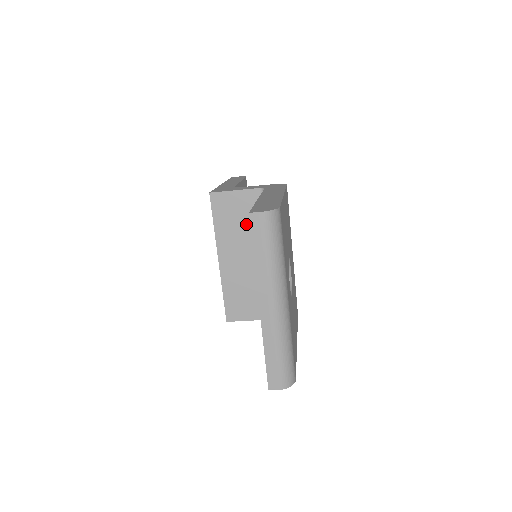
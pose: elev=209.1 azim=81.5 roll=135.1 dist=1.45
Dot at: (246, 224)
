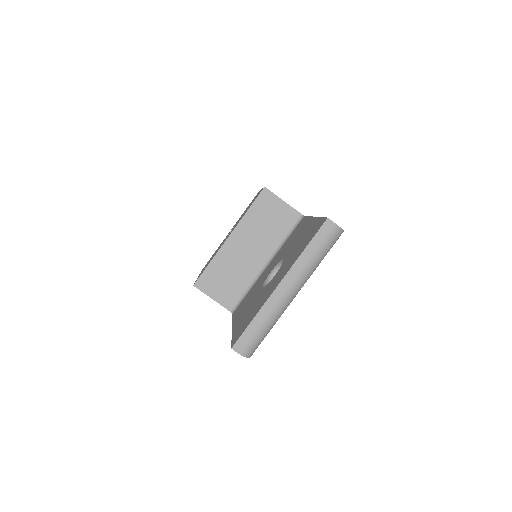
Dot at: (270, 229)
